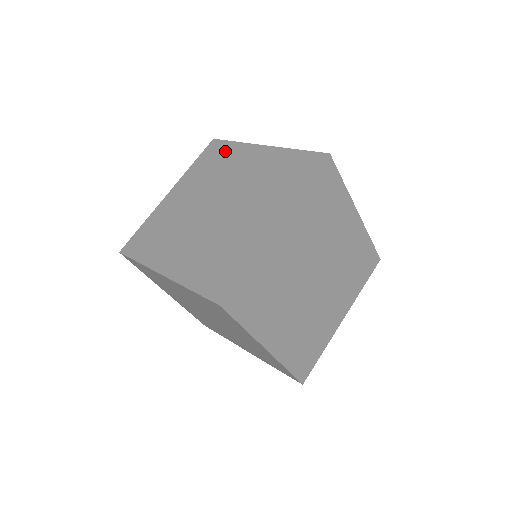
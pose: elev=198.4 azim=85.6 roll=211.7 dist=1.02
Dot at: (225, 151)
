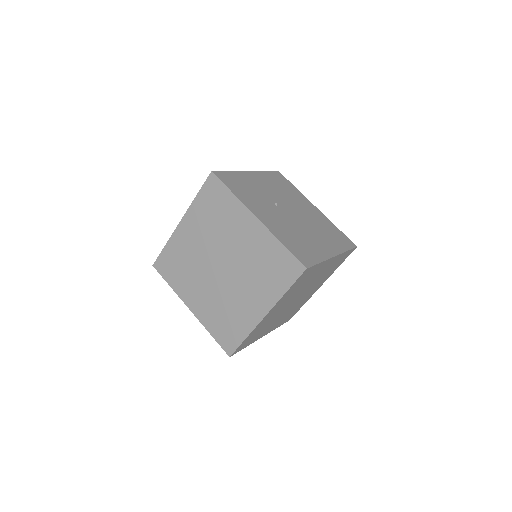
Dot at: (223, 200)
